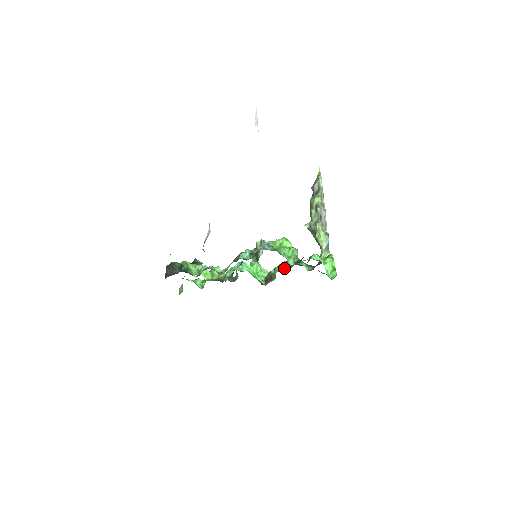
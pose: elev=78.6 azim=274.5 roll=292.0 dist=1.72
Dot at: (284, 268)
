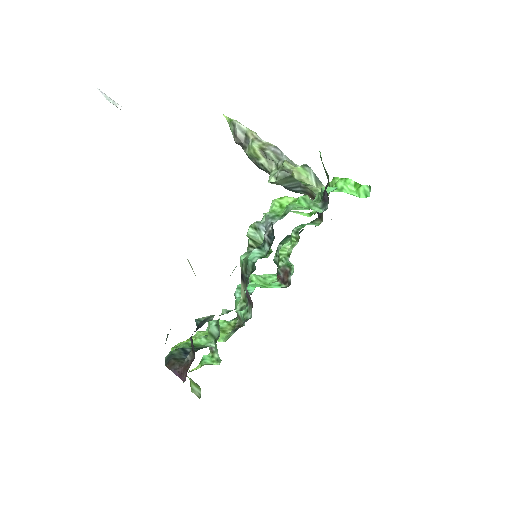
Dot at: (291, 247)
